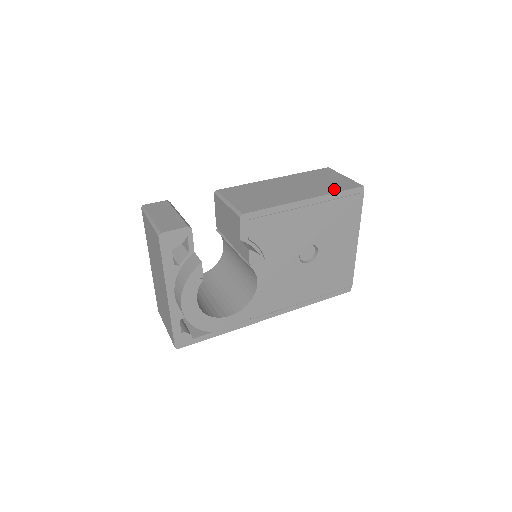
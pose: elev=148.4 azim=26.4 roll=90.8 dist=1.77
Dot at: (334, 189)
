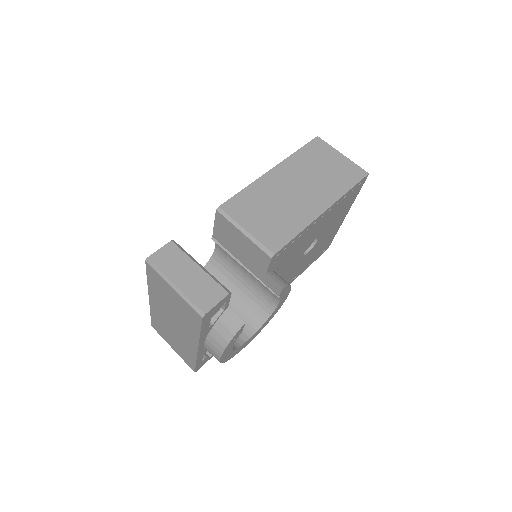
Dot at: (344, 185)
